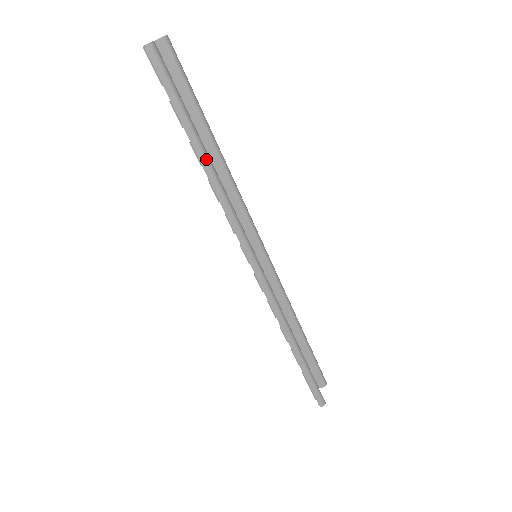
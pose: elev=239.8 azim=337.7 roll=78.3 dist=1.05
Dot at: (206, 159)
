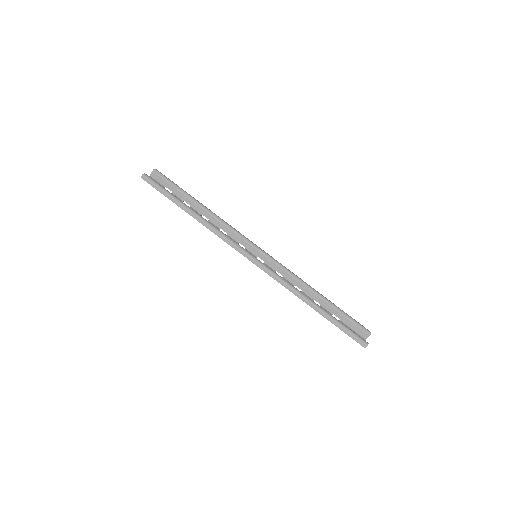
Dot at: (193, 213)
